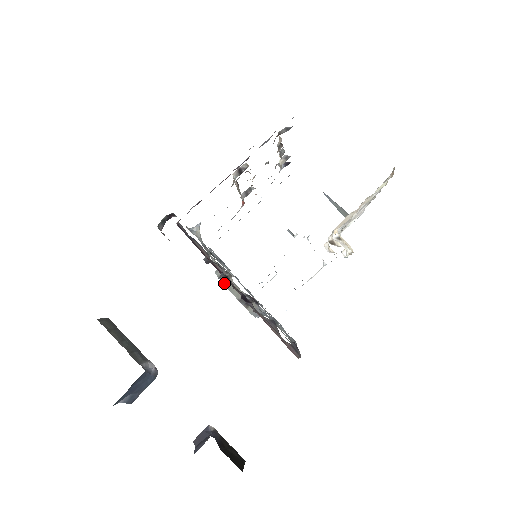
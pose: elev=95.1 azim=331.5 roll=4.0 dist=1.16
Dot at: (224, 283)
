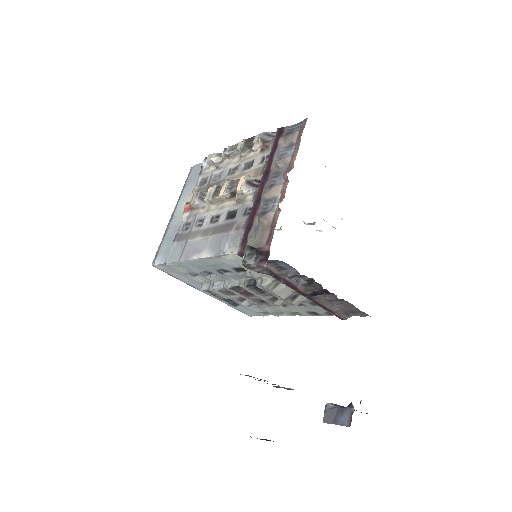
Dot at: (272, 290)
